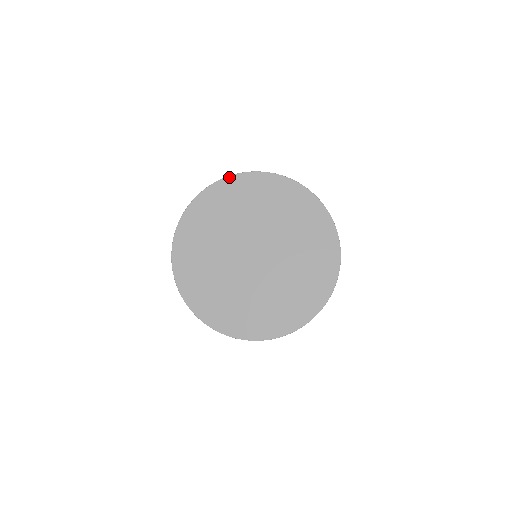
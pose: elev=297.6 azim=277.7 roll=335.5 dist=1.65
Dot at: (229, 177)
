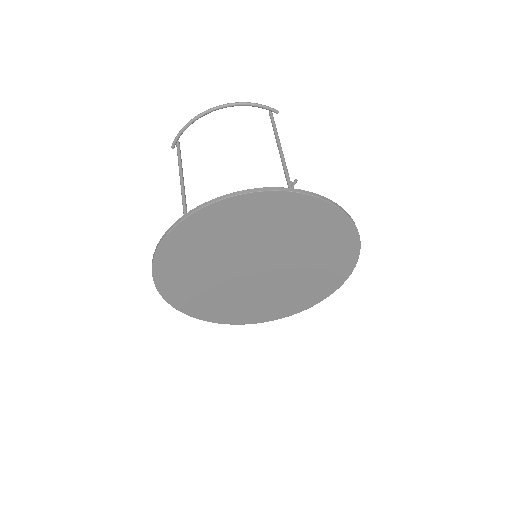
Dot at: (181, 223)
